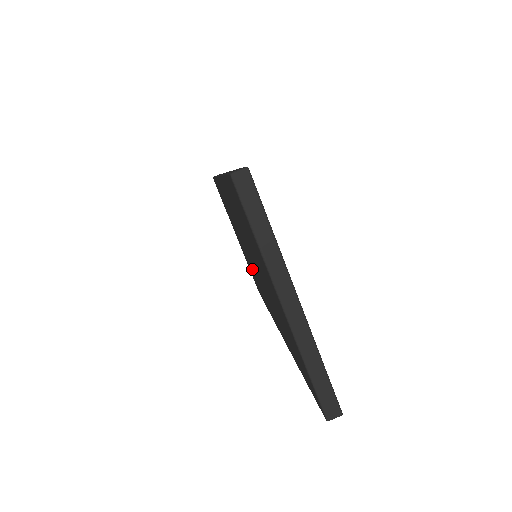
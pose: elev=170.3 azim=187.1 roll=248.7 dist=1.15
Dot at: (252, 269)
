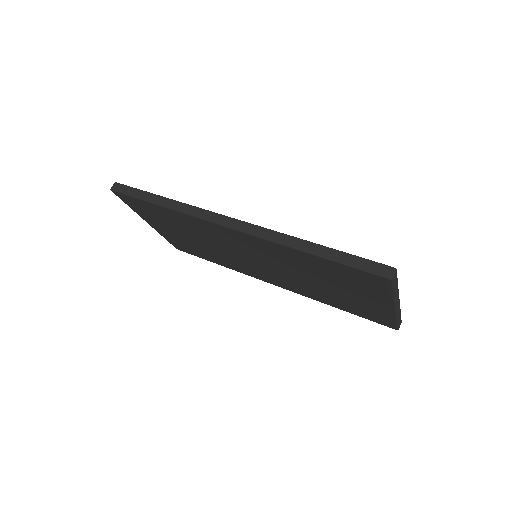
Dot at: (218, 254)
